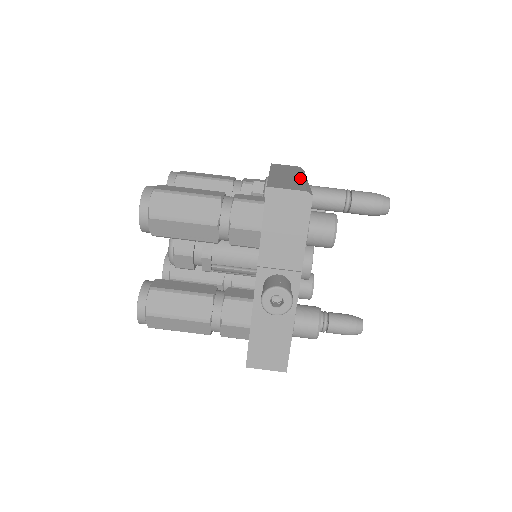
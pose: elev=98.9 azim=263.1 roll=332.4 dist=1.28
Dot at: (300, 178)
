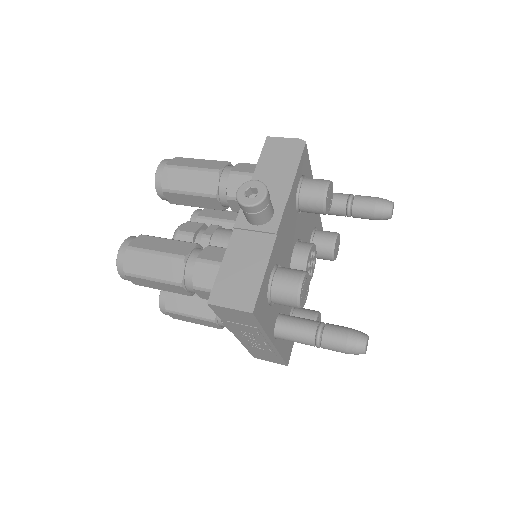
Dot at: occluded
